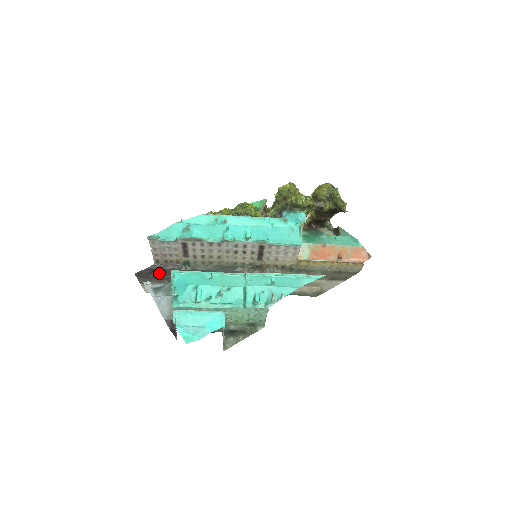
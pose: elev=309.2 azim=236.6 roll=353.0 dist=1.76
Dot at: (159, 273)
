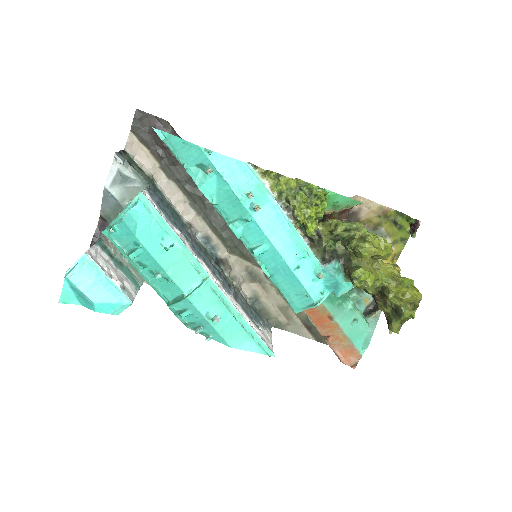
Dot at: (161, 140)
